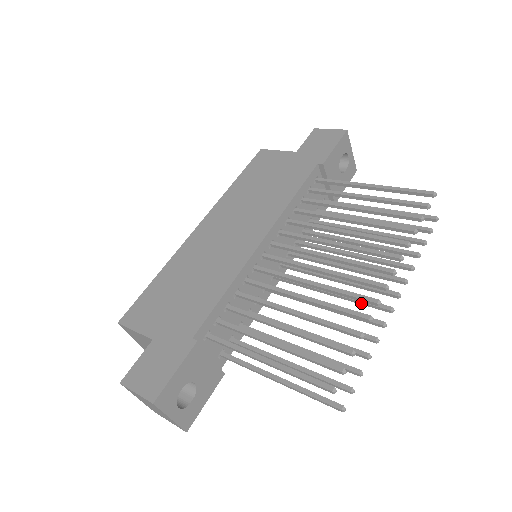
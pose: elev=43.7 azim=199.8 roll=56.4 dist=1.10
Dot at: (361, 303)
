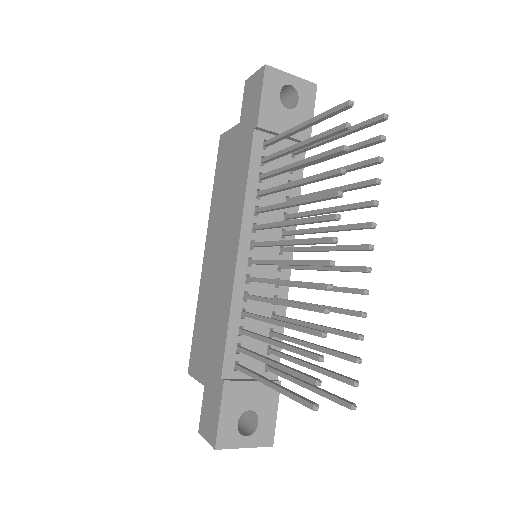
Dot at: (344, 271)
